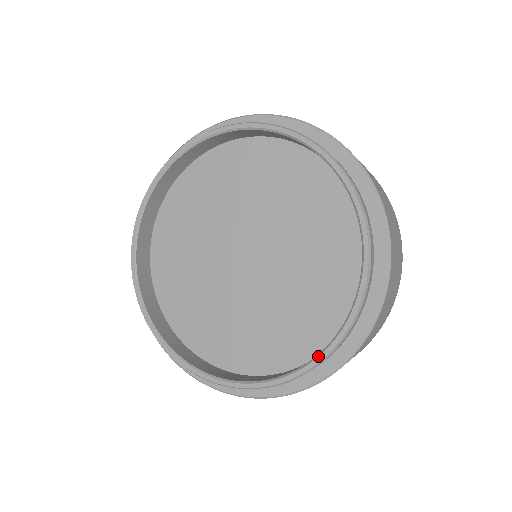
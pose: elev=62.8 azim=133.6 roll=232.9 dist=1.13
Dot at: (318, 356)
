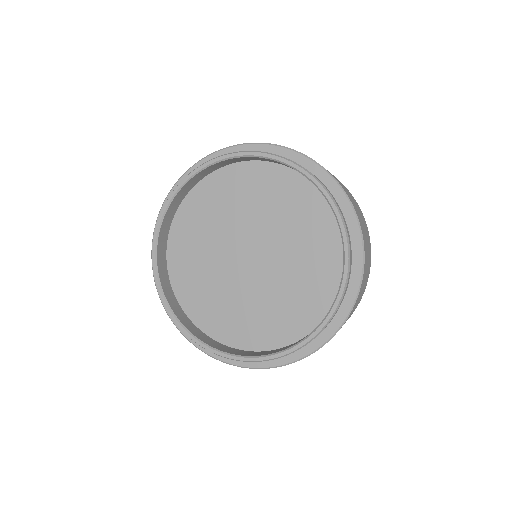
Dot at: (344, 266)
